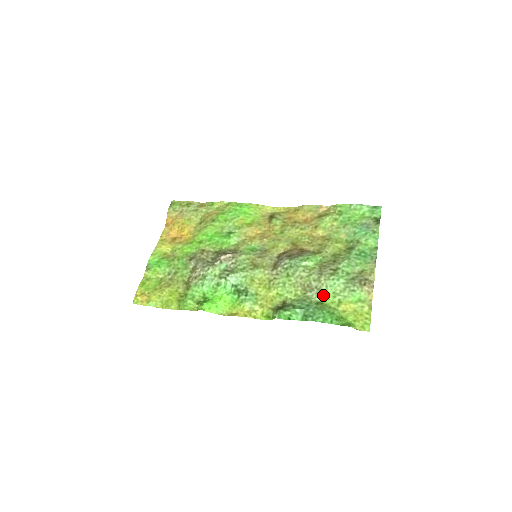
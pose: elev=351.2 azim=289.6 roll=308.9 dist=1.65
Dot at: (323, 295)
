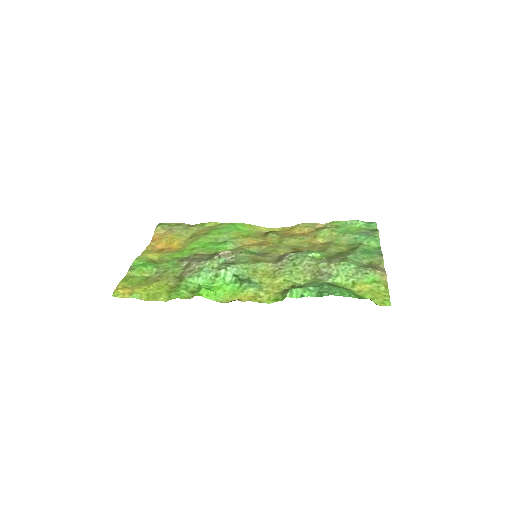
Dot at: (335, 279)
